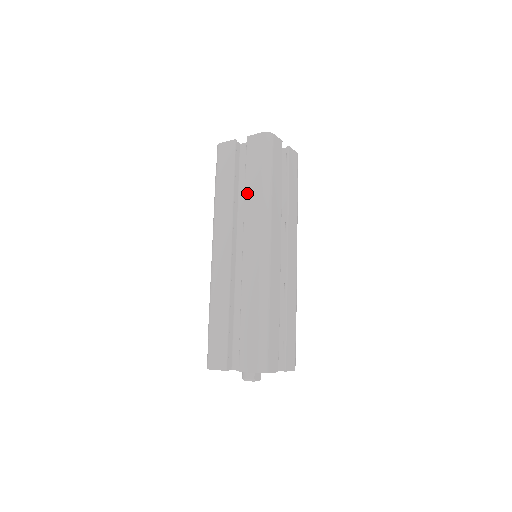
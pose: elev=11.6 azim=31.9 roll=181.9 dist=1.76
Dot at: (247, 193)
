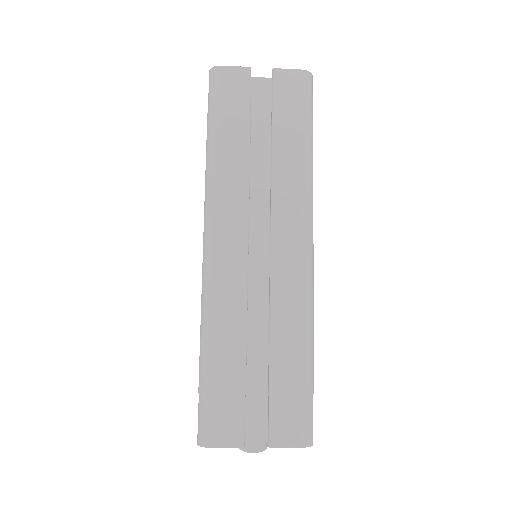
Dot at: occluded
